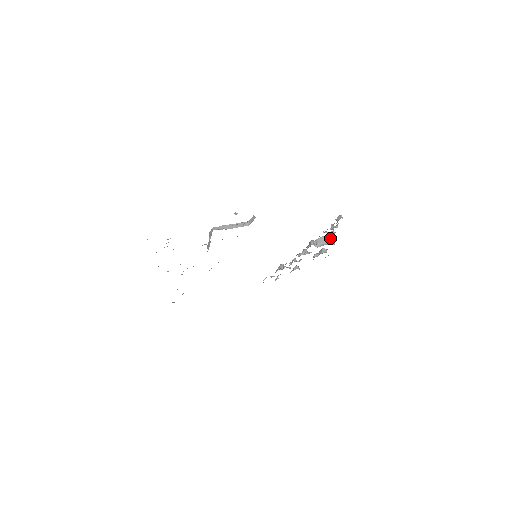
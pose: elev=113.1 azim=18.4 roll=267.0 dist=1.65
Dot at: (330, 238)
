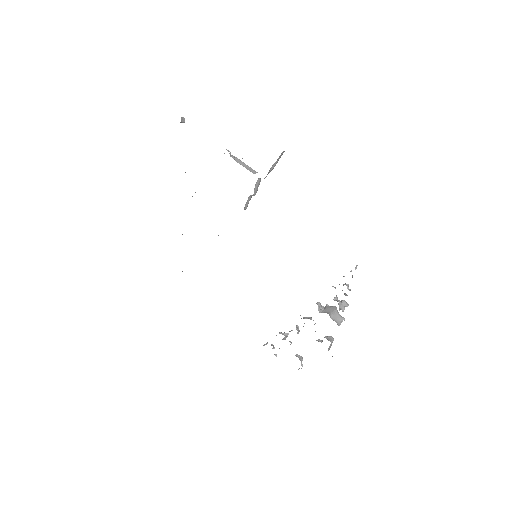
Dot at: occluded
